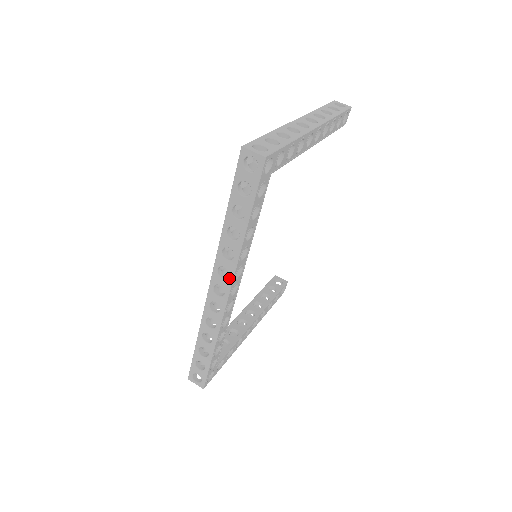
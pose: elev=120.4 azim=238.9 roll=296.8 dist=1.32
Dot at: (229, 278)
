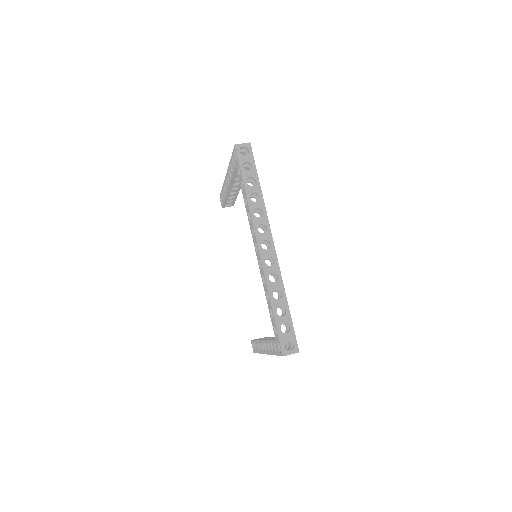
Dot at: (268, 229)
